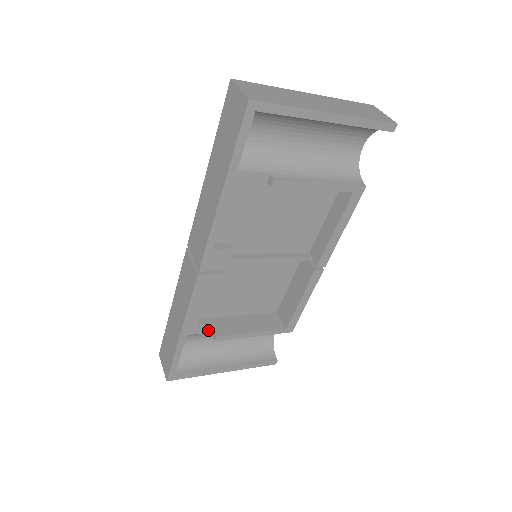
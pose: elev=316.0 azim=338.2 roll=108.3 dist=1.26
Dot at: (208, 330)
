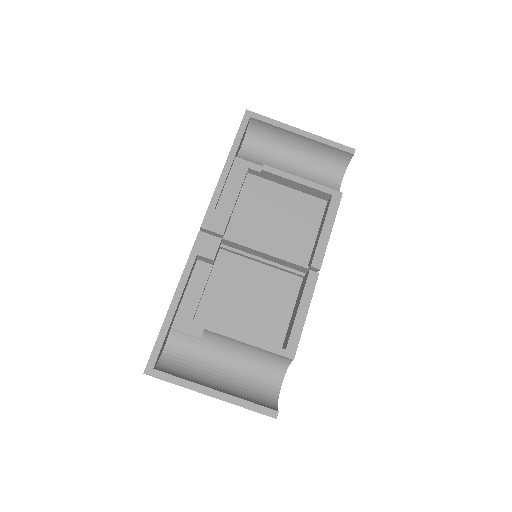
Dot at: (202, 334)
